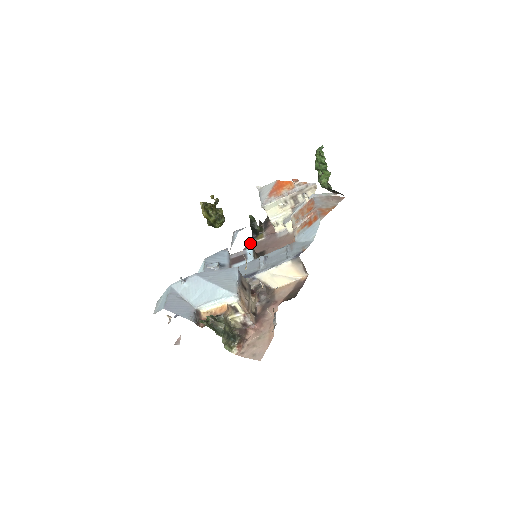
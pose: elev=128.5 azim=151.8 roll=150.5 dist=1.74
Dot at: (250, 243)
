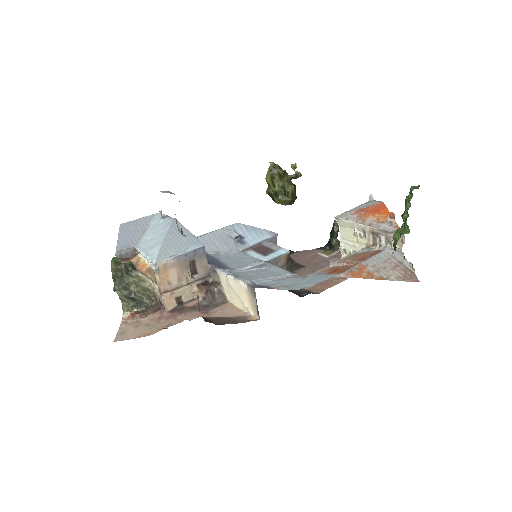
Dot at: (314, 250)
